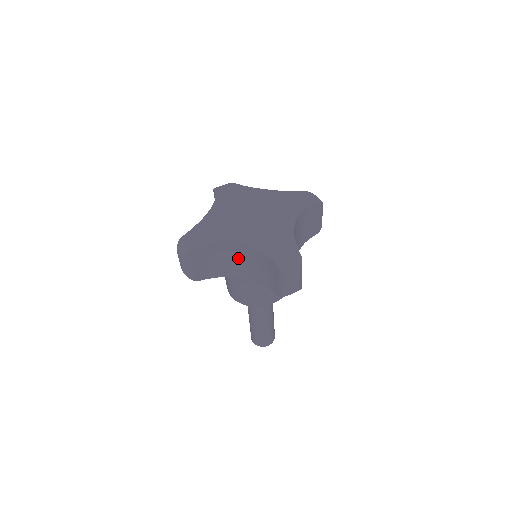
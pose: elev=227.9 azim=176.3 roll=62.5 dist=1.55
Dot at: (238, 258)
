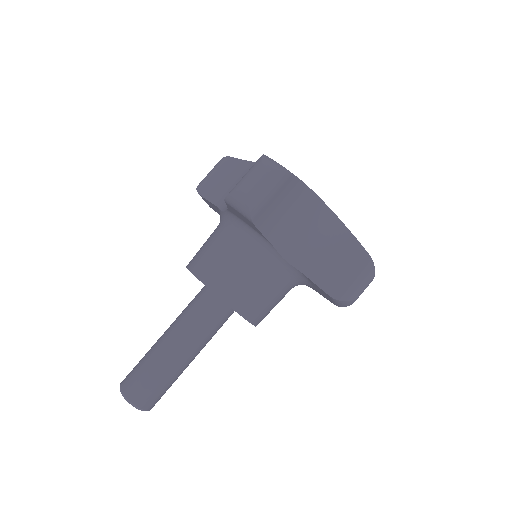
Dot at: (310, 227)
